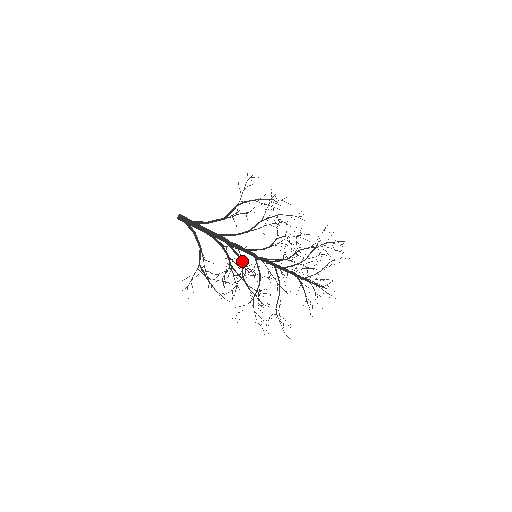
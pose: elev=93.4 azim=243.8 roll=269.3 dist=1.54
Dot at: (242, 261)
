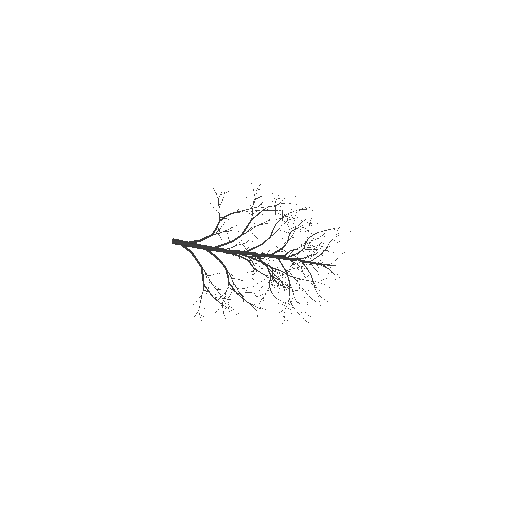
Dot at: (247, 259)
